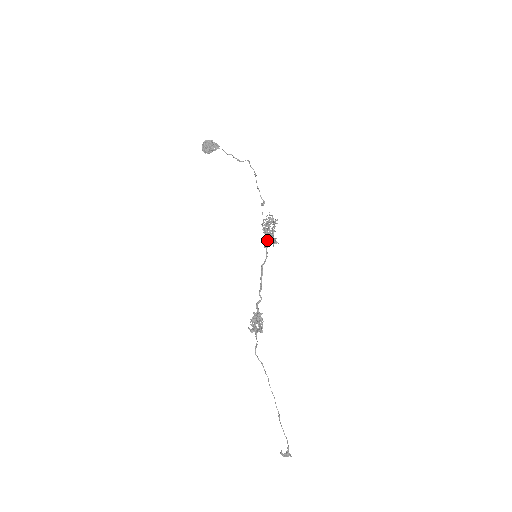
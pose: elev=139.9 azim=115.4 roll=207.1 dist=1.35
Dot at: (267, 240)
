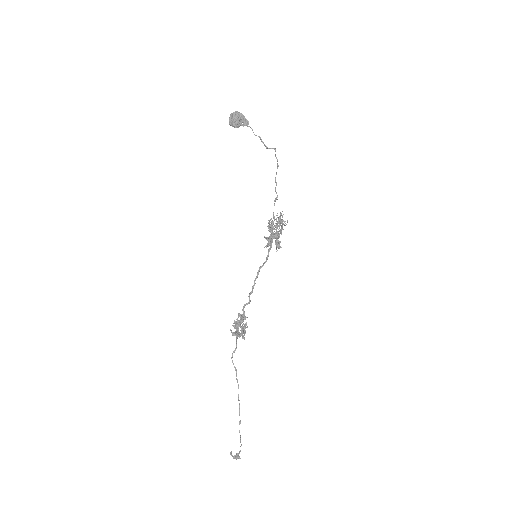
Dot at: (272, 242)
